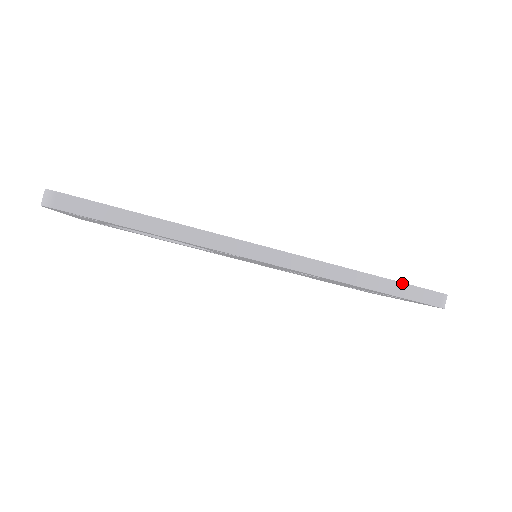
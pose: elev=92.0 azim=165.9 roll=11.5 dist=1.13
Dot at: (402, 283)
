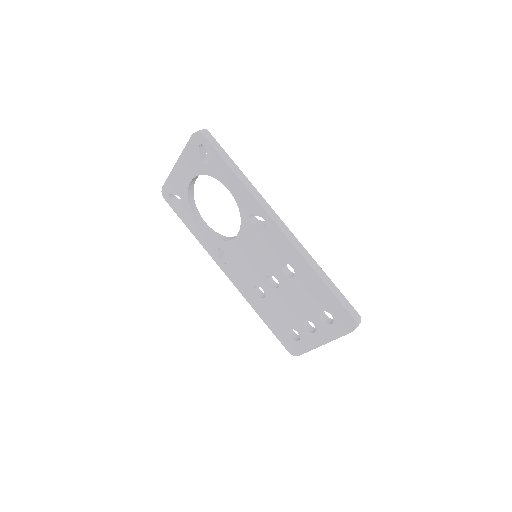
Dot at: occluded
